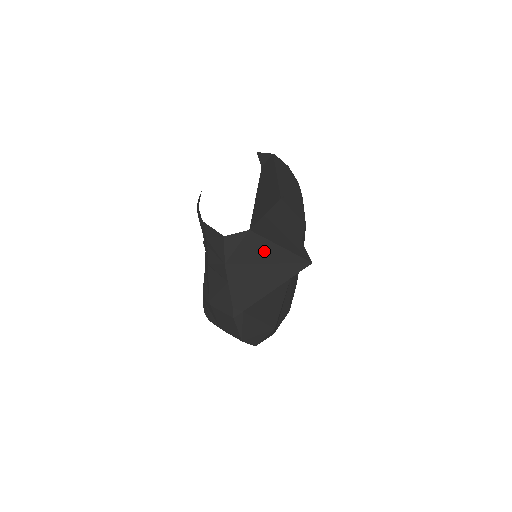
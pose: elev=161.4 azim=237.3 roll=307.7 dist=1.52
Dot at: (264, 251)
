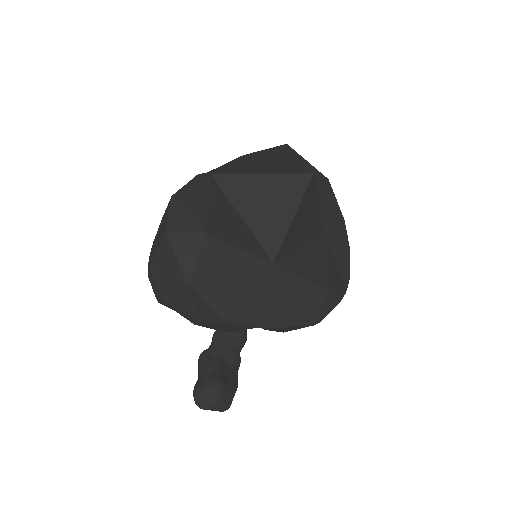
Dot at: (282, 156)
